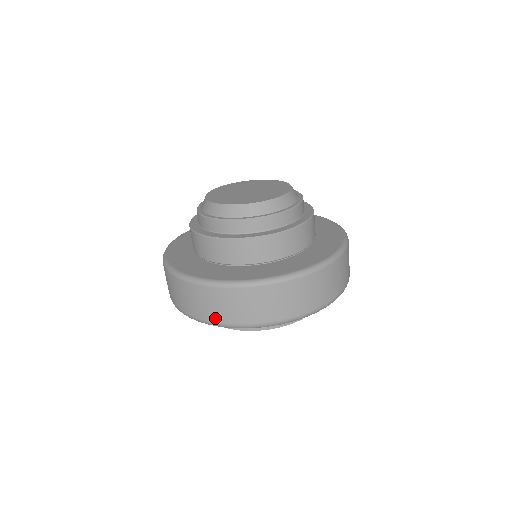
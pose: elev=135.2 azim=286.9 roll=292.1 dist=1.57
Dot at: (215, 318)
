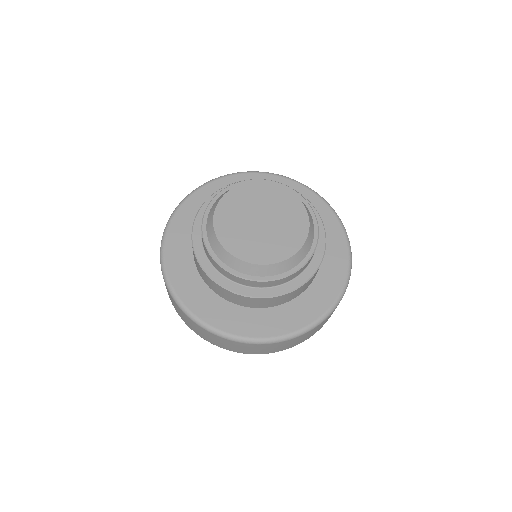
Dot at: (201, 336)
